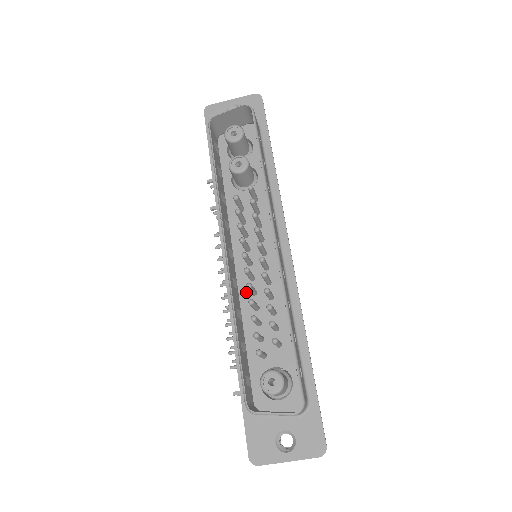
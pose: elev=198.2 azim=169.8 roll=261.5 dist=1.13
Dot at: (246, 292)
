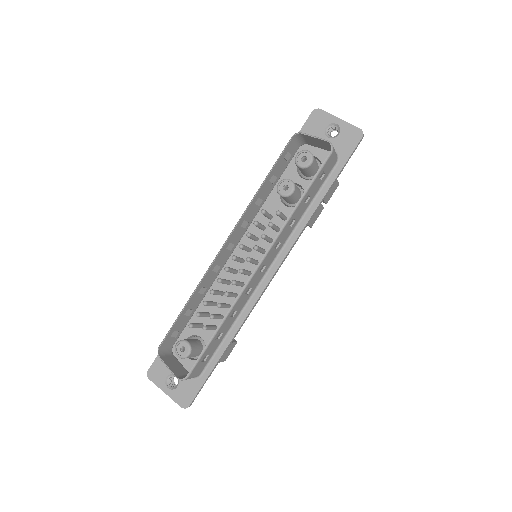
Dot at: (225, 277)
